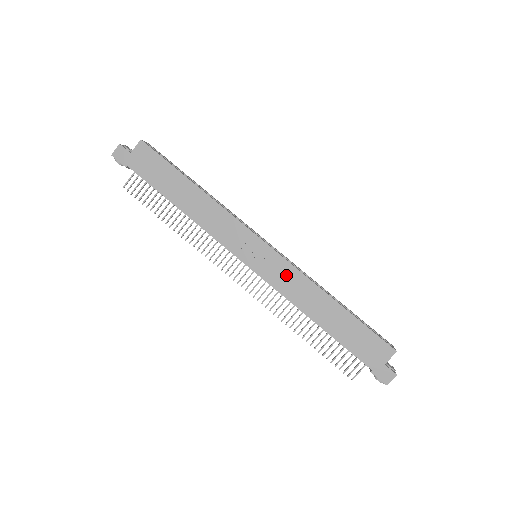
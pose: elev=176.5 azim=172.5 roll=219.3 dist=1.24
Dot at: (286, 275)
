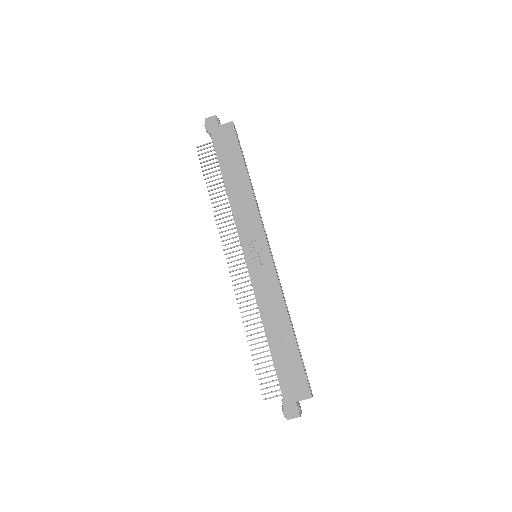
Dot at: (268, 283)
